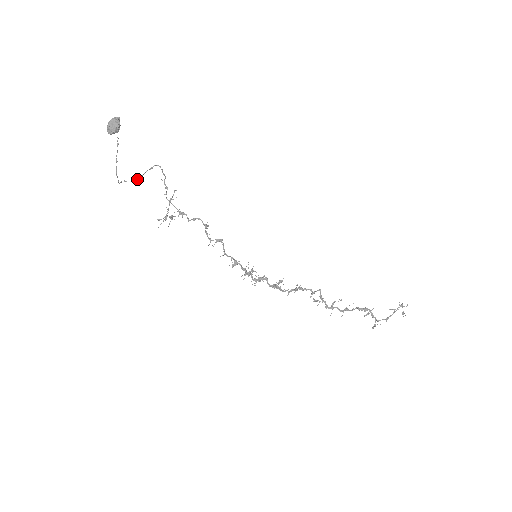
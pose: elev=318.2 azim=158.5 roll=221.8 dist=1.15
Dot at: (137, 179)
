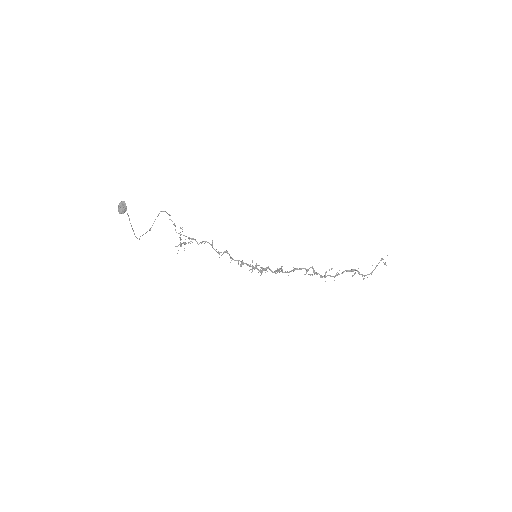
Dot at: occluded
